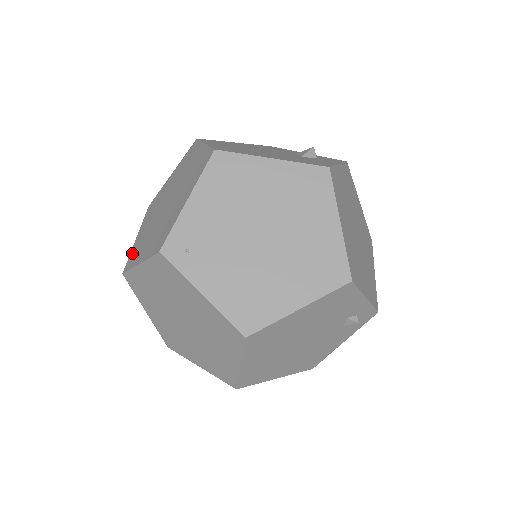
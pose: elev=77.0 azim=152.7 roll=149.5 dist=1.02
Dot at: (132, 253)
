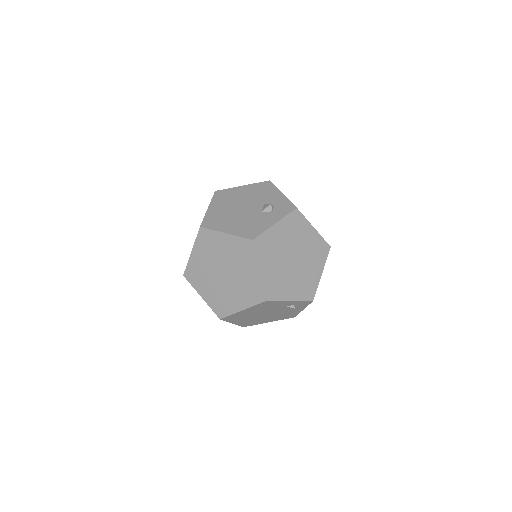
Dot at: occluded
